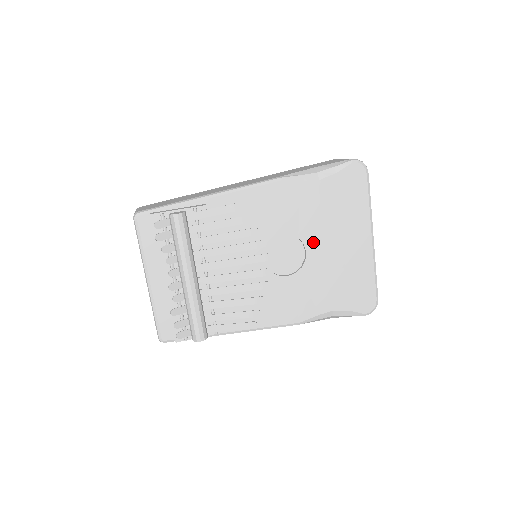
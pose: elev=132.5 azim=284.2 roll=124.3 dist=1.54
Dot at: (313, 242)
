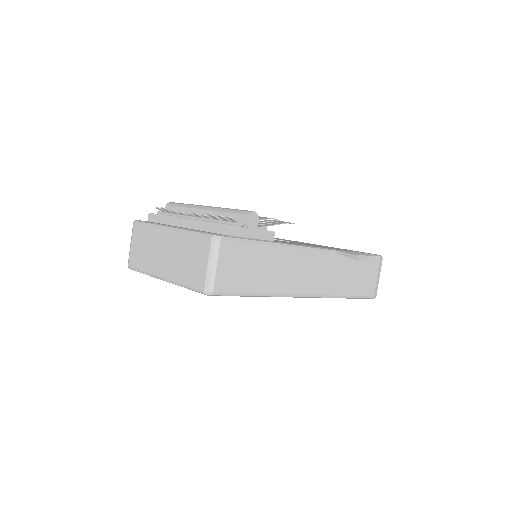
Dot at: occluded
